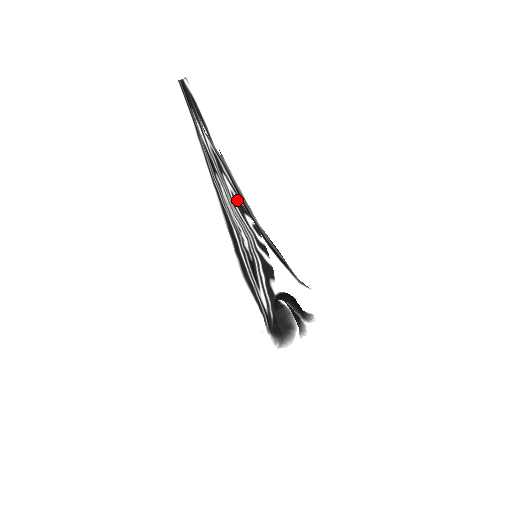
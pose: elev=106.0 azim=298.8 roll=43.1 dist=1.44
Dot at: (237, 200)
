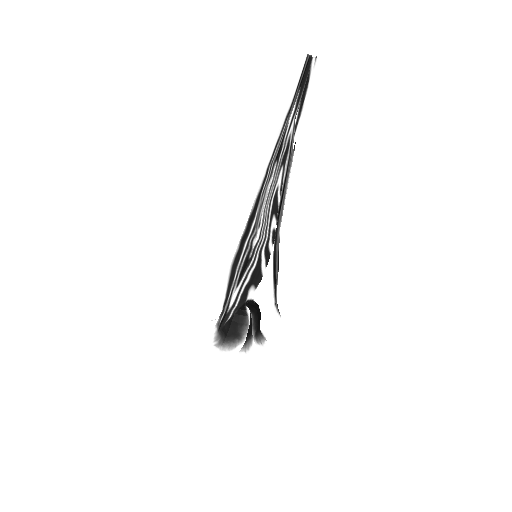
Dot at: (277, 198)
